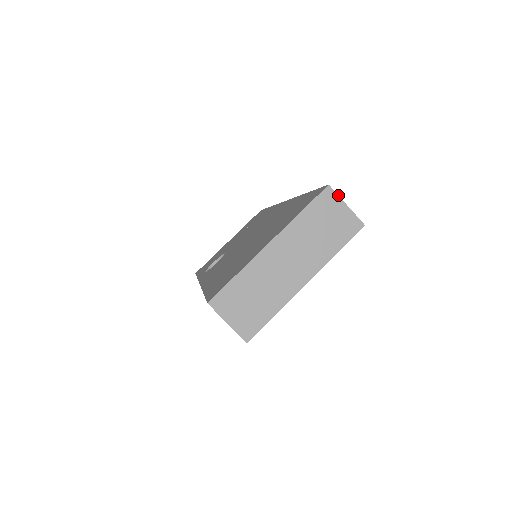
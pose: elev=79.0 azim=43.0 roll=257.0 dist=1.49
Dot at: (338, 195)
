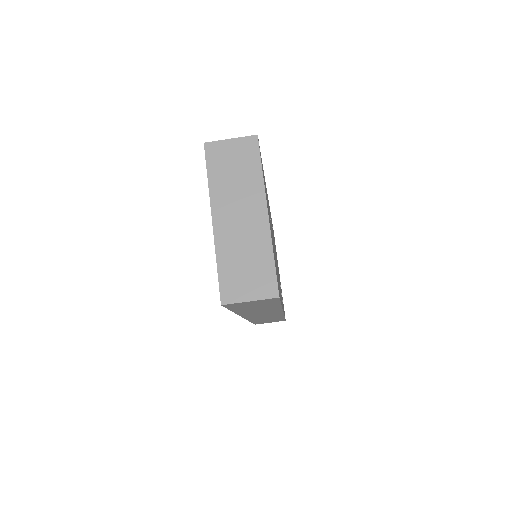
Dot at: (217, 141)
